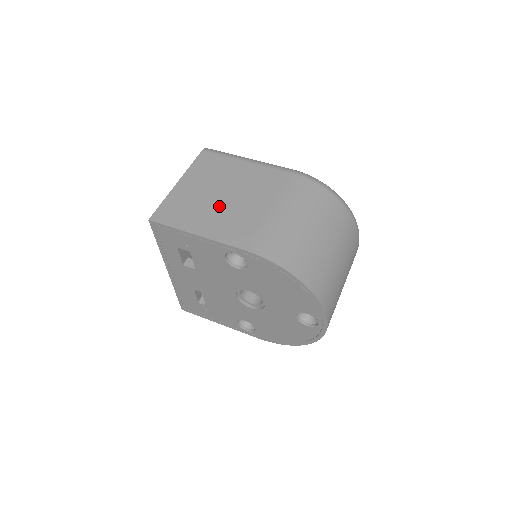
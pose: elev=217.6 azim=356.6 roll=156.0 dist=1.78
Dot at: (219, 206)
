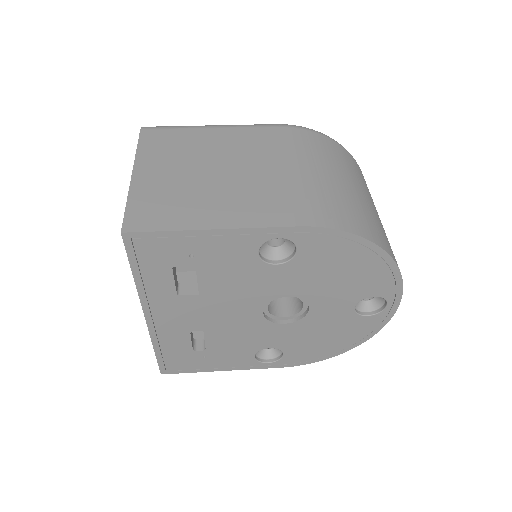
Dot at: (218, 185)
